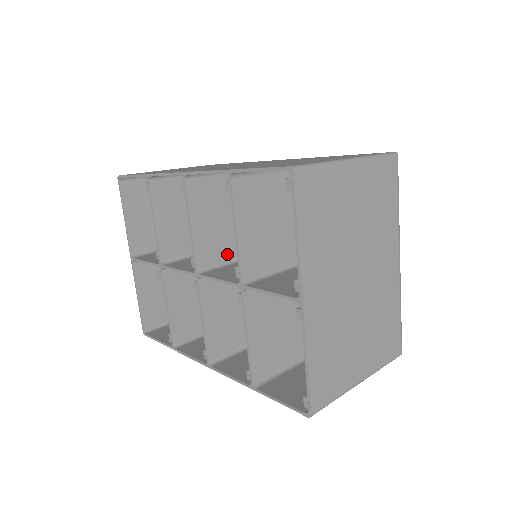
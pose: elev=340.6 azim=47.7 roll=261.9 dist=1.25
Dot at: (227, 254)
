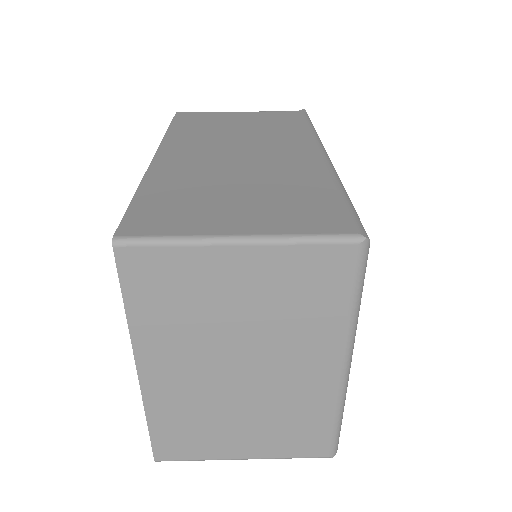
Dot at: occluded
